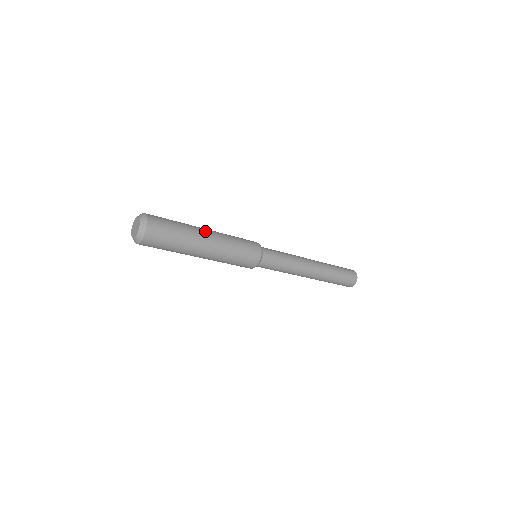
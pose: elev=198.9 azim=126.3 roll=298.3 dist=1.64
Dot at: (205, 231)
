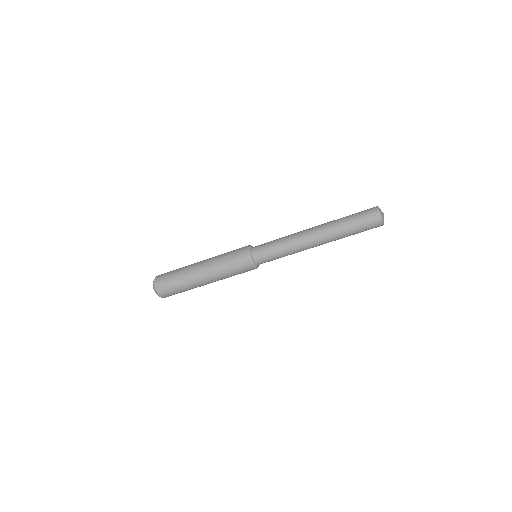
Dot at: (198, 264)
